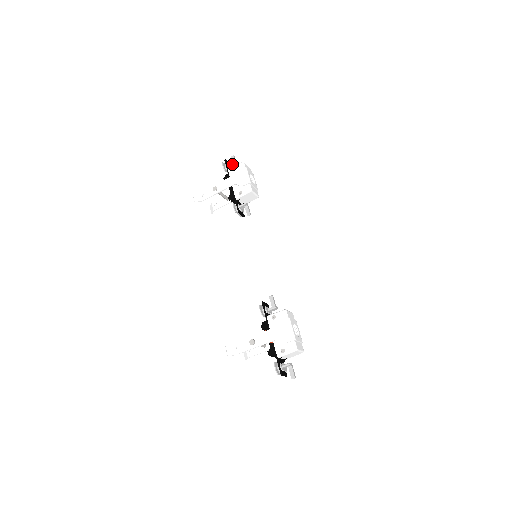
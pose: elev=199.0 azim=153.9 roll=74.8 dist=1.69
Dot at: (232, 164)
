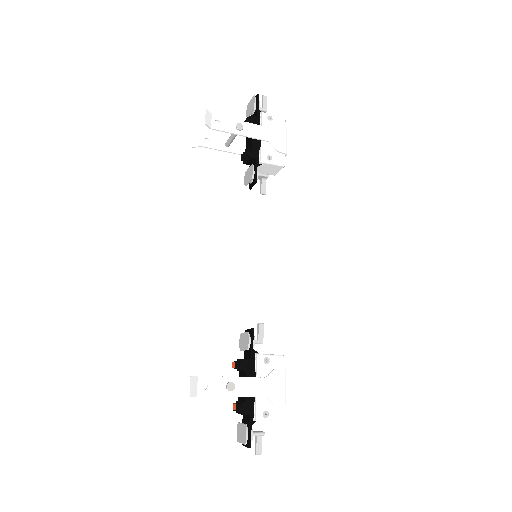
Dot at: (262, 107)
